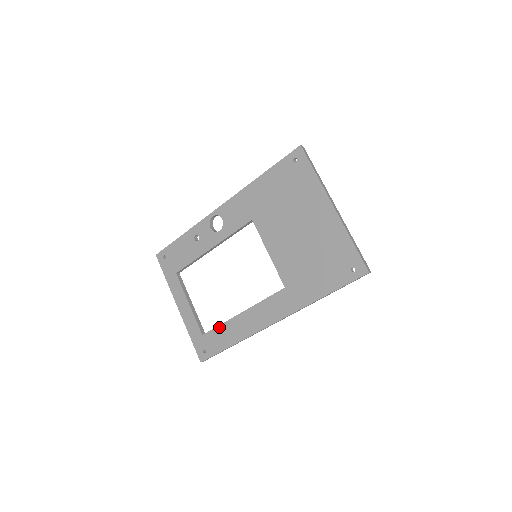
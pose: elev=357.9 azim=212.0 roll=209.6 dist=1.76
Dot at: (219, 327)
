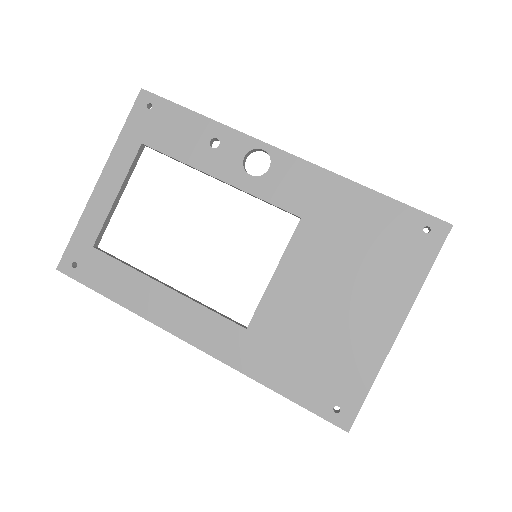
Dot at: (123, 265)
